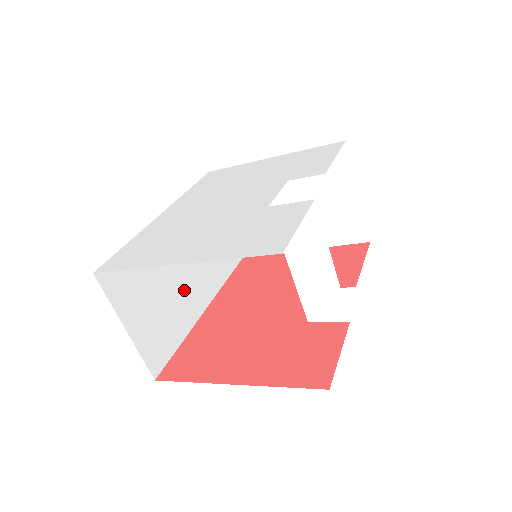
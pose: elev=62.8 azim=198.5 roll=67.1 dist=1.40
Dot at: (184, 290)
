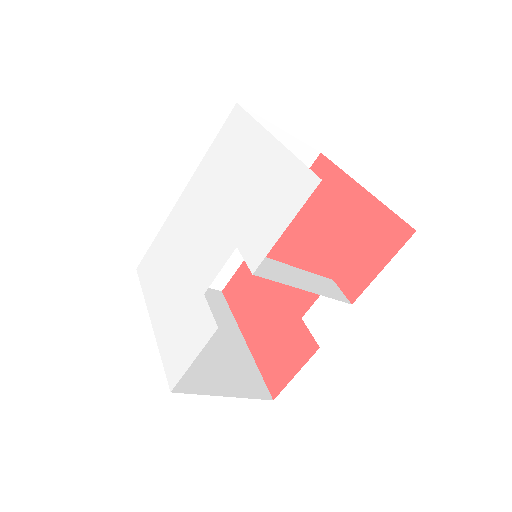
Dot at: occluded
